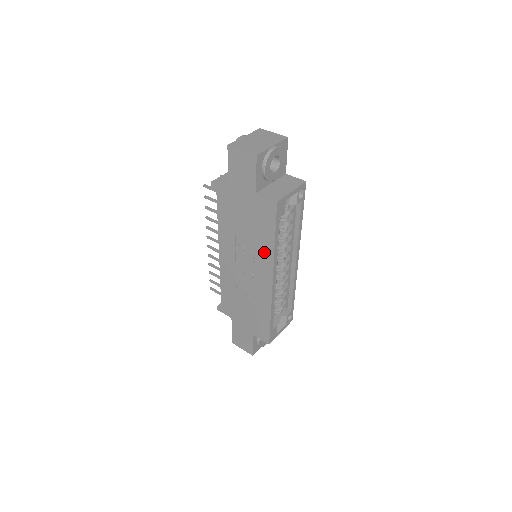
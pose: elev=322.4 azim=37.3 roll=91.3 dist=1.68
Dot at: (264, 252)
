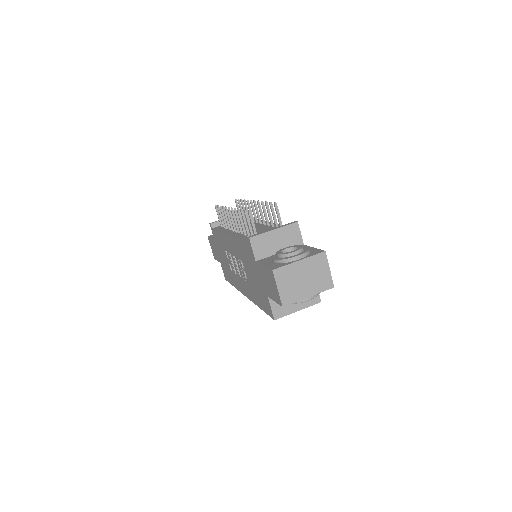
Dot at: (251, 293)
